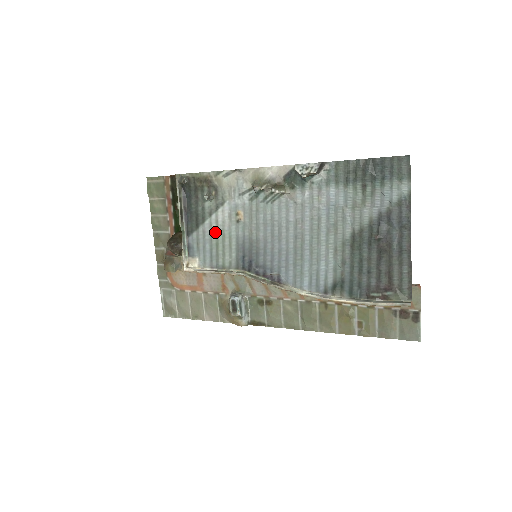
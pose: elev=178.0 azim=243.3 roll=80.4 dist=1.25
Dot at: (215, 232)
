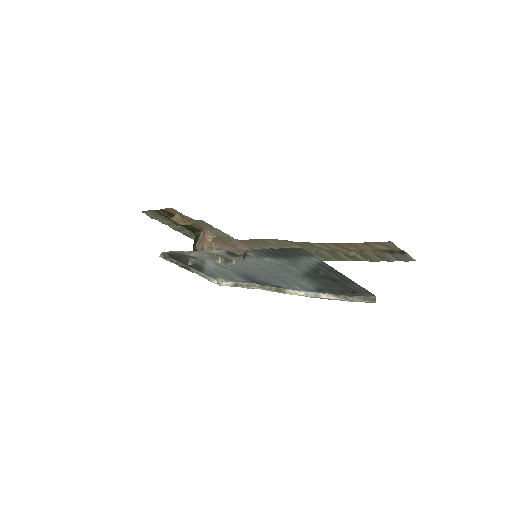
Dot at: (216, 270)
